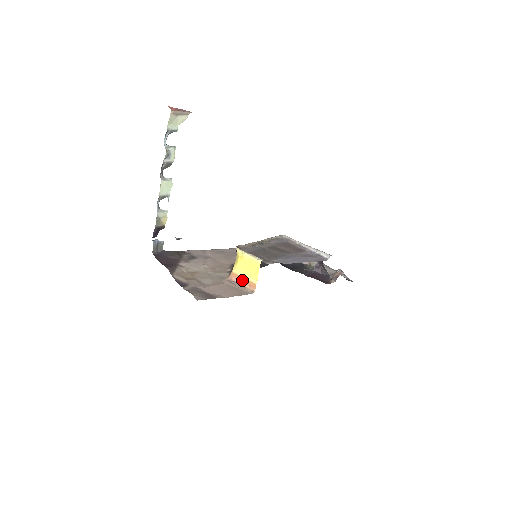
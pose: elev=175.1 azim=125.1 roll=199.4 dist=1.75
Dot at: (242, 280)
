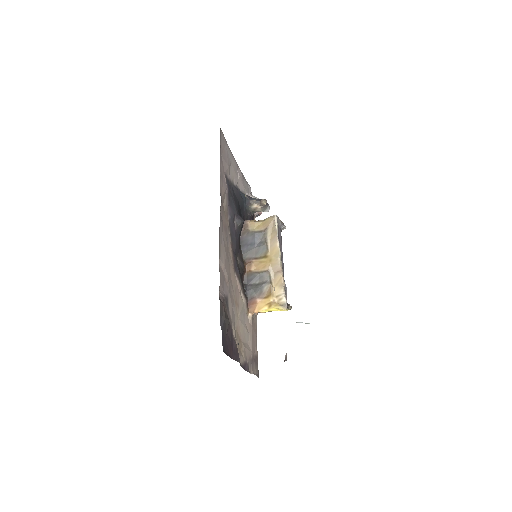
Dot at: occluded
